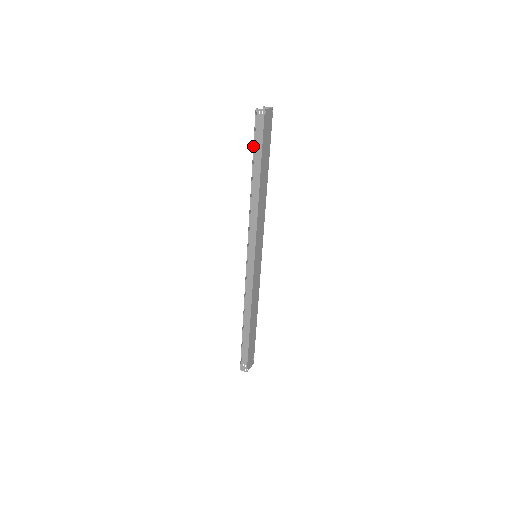
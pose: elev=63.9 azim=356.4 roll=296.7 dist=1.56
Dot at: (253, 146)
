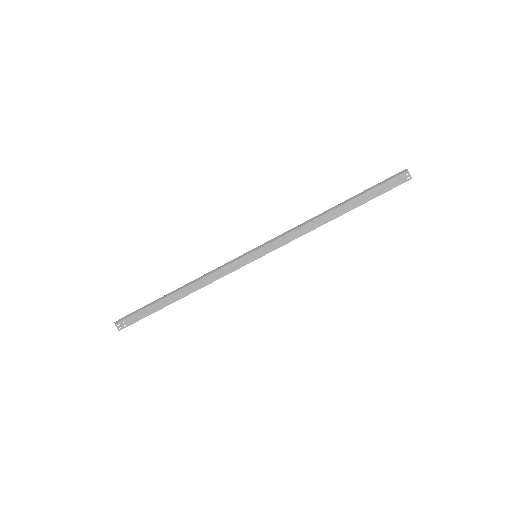
Dot at: (370, 188)
